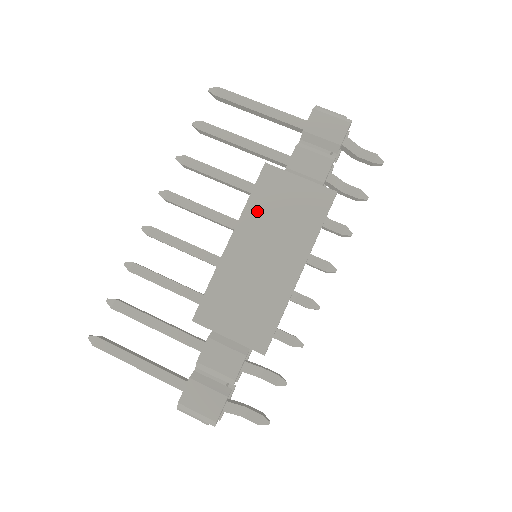
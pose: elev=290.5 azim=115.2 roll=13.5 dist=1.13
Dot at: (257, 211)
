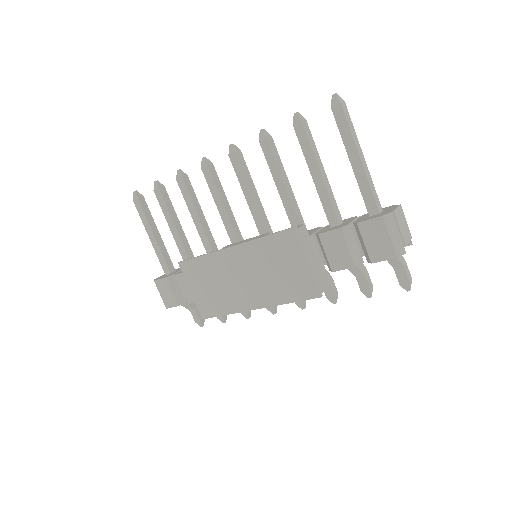
Dot at: (261, 250)
